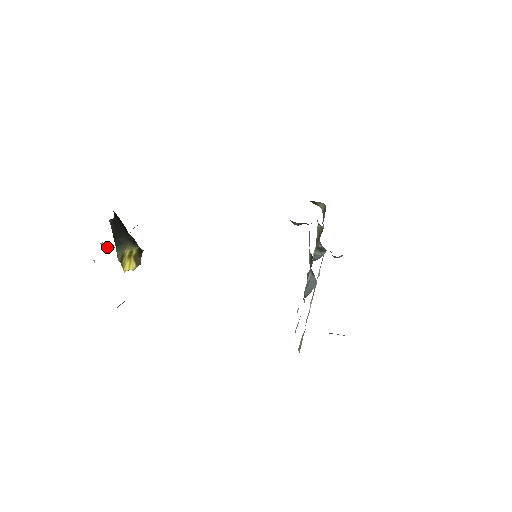
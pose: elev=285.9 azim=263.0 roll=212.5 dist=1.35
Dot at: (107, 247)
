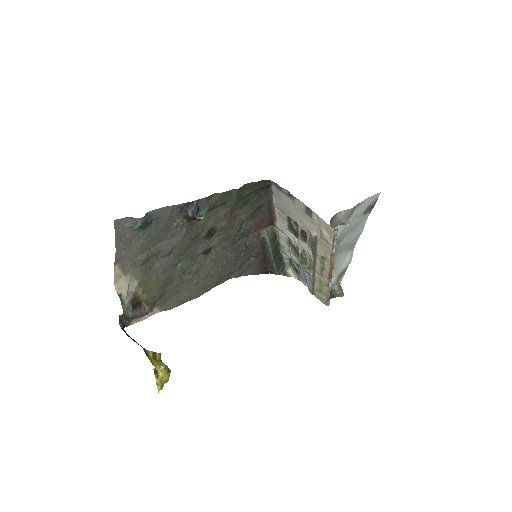
Dot at: (124, 294)
